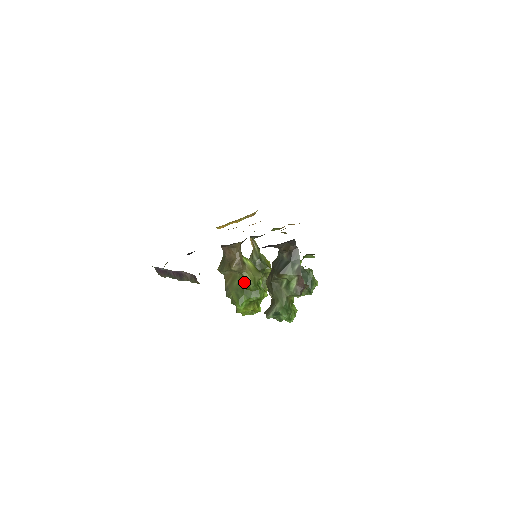
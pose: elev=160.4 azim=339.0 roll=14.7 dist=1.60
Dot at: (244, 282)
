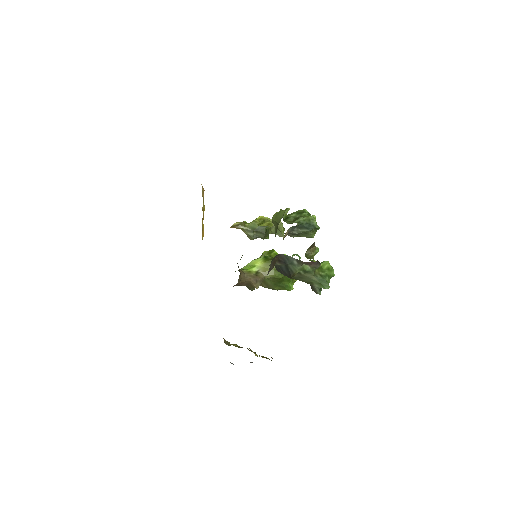
Dot at: (273, 279)
